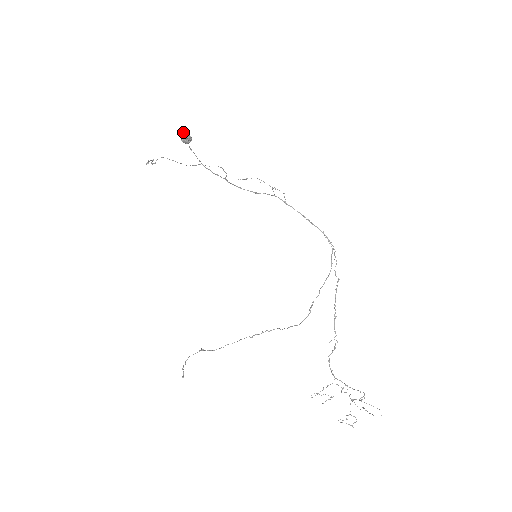
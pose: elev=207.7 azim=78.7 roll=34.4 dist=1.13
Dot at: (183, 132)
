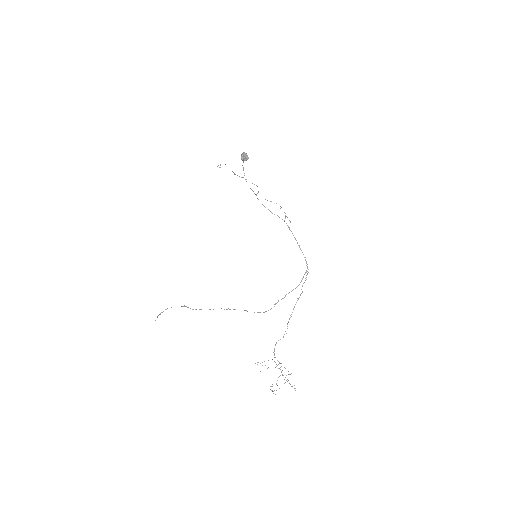
Dot at: occluded
